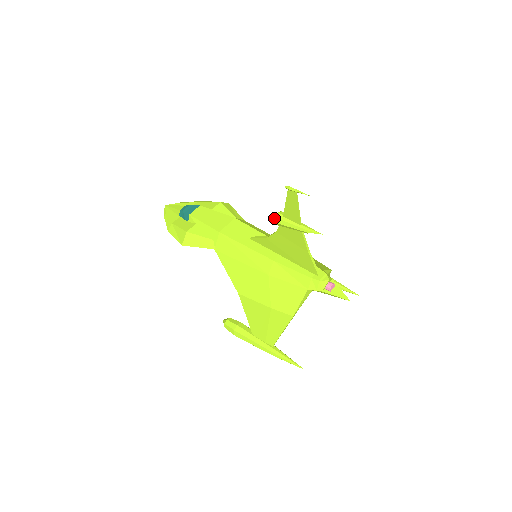
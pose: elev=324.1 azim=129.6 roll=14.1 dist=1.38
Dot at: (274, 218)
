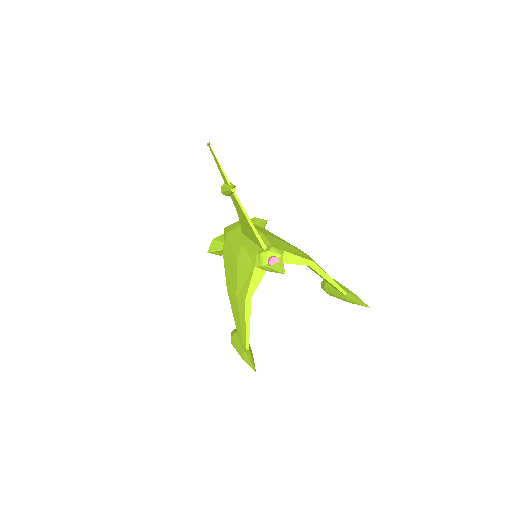
Dot at: (221, 188)
